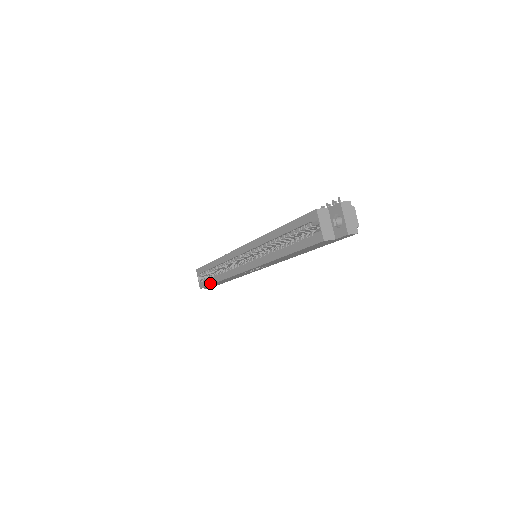
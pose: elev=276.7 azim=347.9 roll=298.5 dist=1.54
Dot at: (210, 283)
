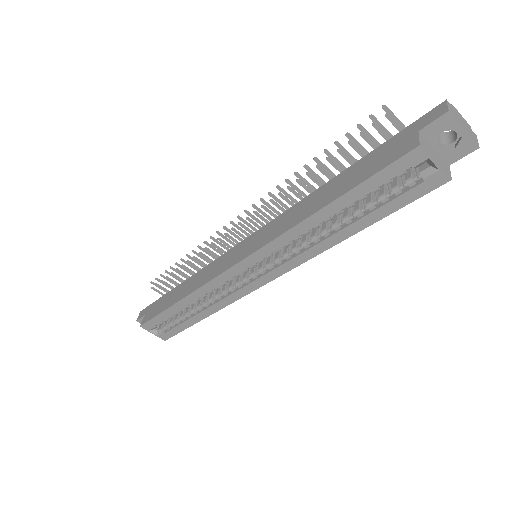
Dot at: (186, 327)
